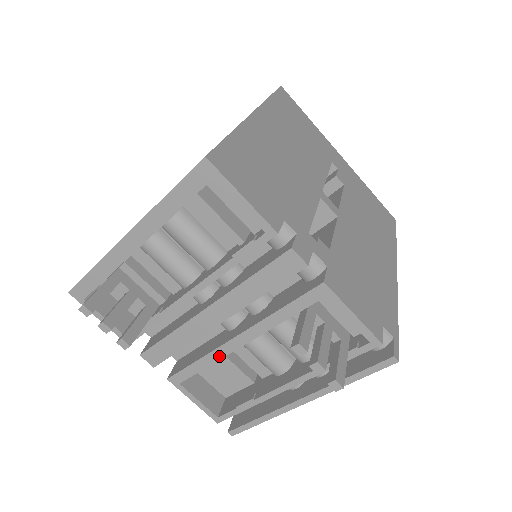
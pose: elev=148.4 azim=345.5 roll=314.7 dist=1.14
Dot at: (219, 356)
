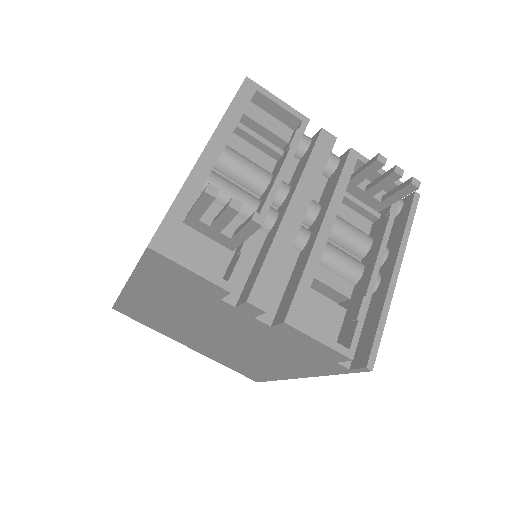
Dot at: (318, 256)
